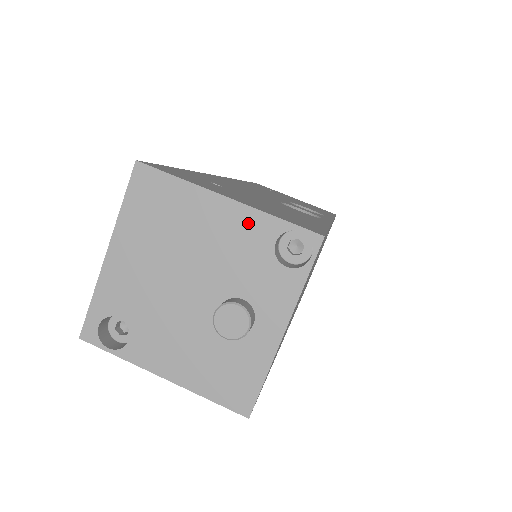
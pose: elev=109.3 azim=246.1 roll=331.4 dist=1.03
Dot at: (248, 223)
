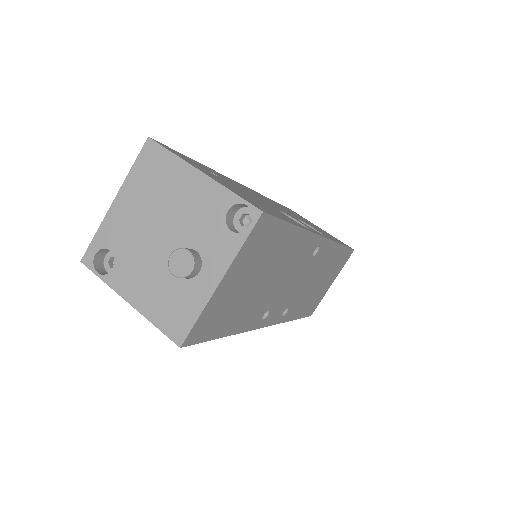
Dot at: (212, 193)
